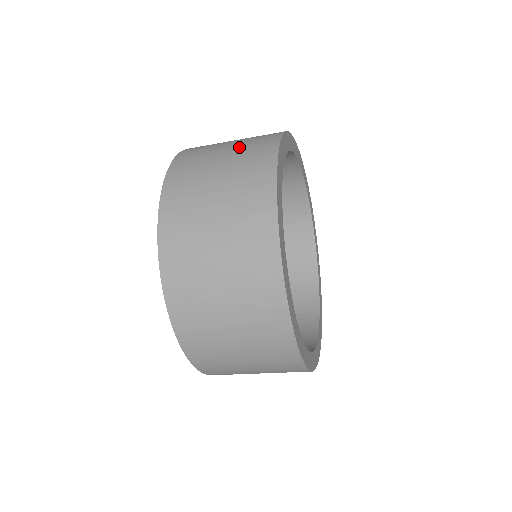
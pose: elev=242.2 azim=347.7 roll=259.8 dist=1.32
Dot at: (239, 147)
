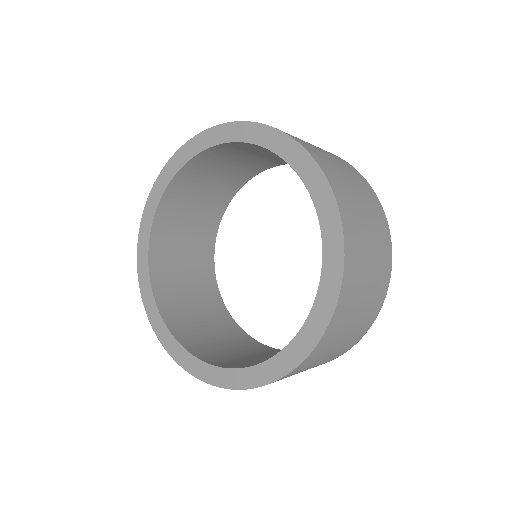
Dot at: (370, 210)
